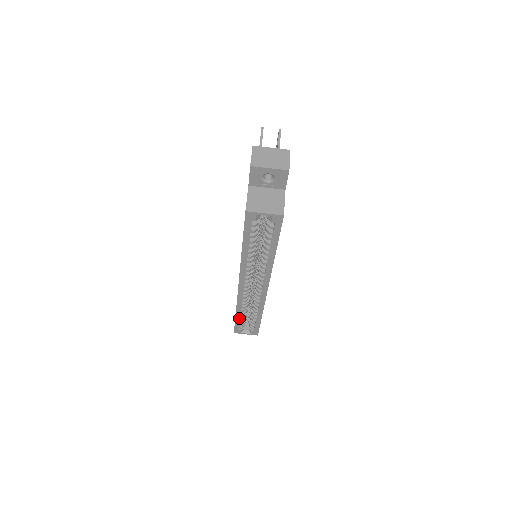
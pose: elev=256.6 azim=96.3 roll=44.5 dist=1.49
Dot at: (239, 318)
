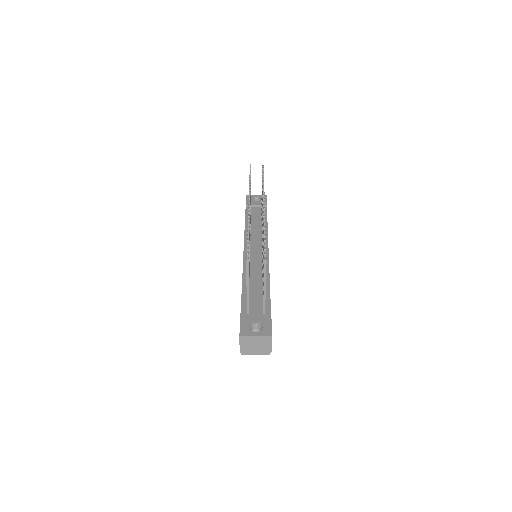
Dot at: occluded
